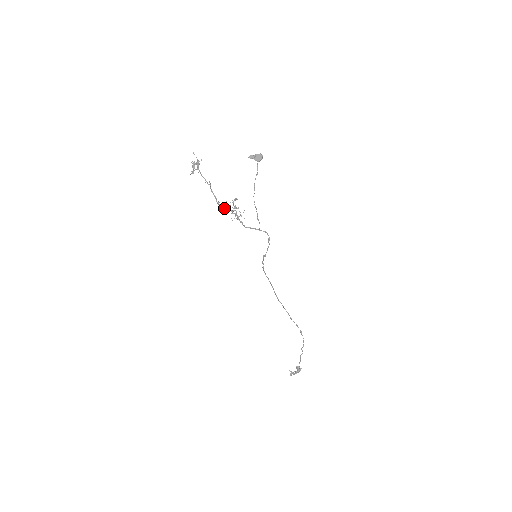
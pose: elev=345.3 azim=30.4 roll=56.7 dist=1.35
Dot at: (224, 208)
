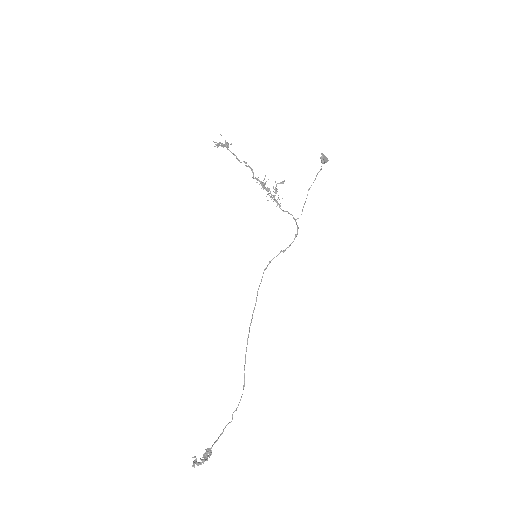
Dot at: (264, 185)
